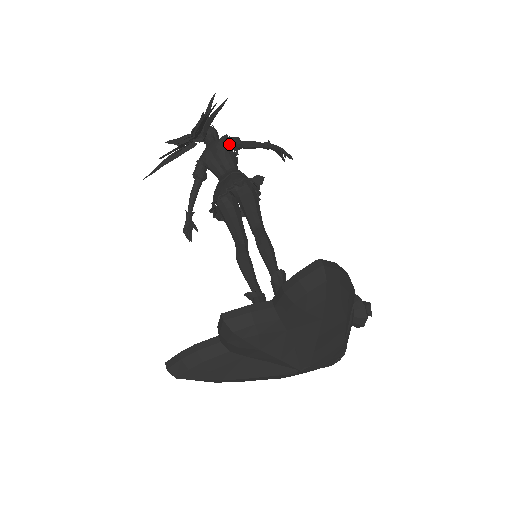
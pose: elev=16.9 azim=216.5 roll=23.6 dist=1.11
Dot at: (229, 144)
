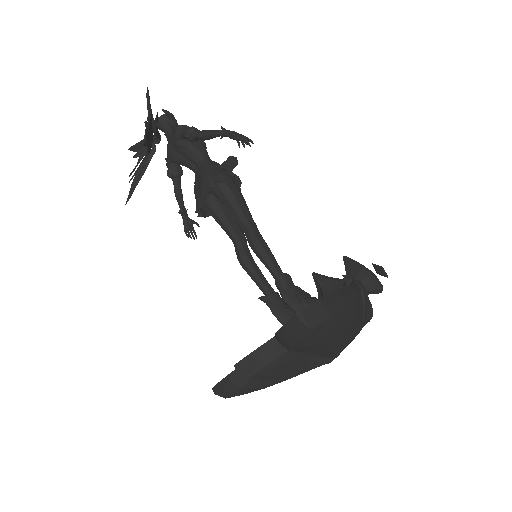
Dot at: occluded
